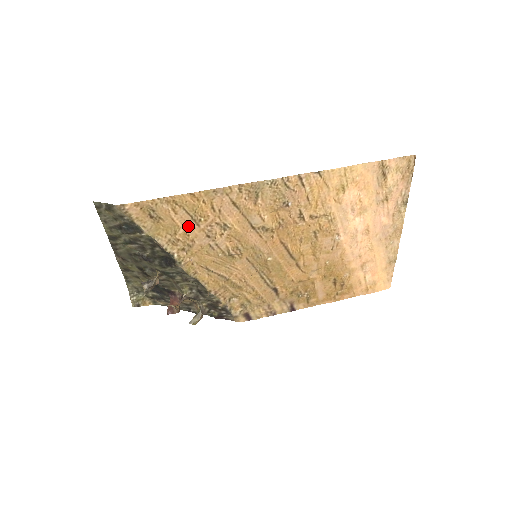
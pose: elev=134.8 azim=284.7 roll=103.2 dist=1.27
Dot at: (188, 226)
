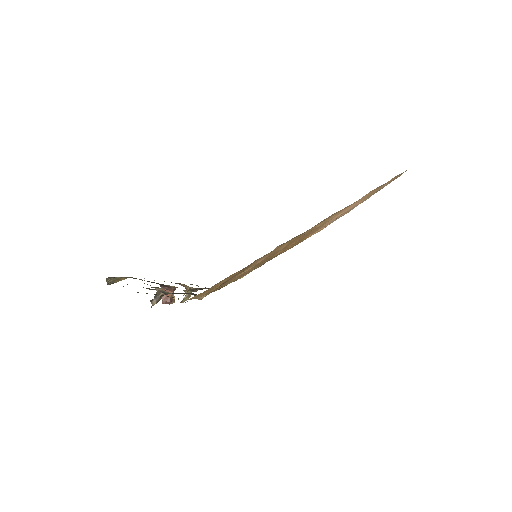
Dot at: (226, 281)
